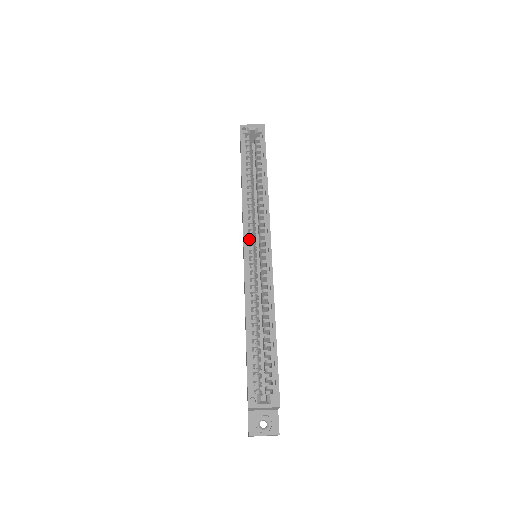
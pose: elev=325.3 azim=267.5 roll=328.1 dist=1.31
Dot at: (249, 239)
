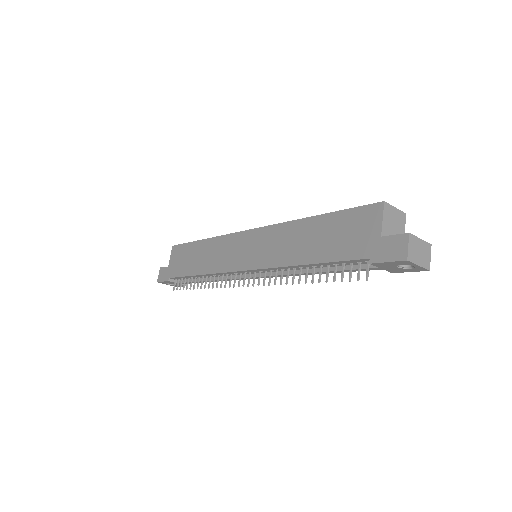
Dot at: occluded
